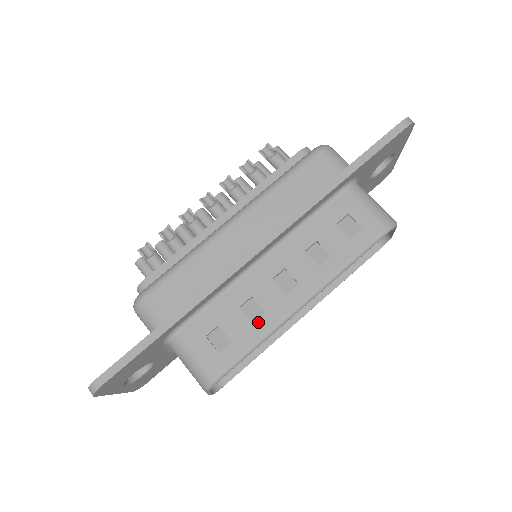
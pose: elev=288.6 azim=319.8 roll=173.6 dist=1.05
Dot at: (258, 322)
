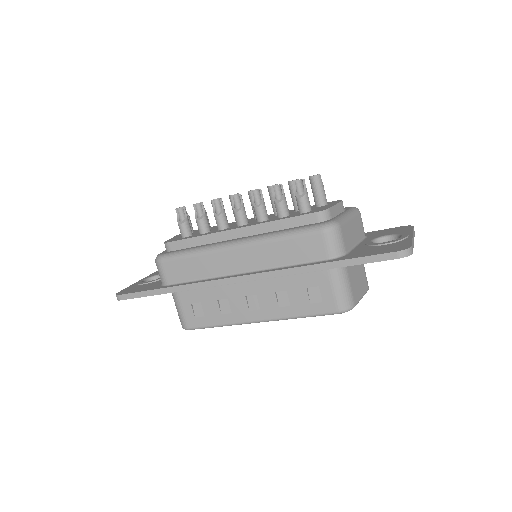
Dot at: (225, 315)
